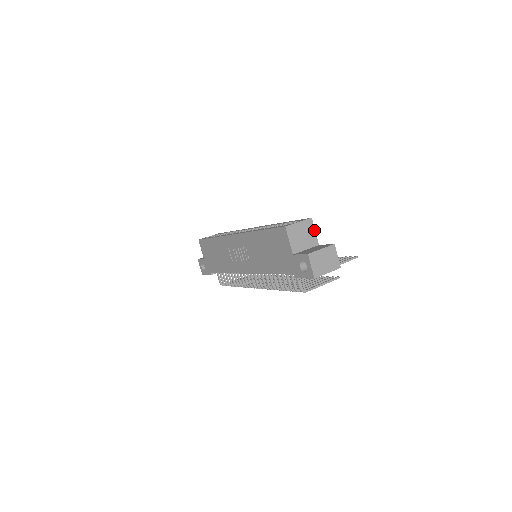
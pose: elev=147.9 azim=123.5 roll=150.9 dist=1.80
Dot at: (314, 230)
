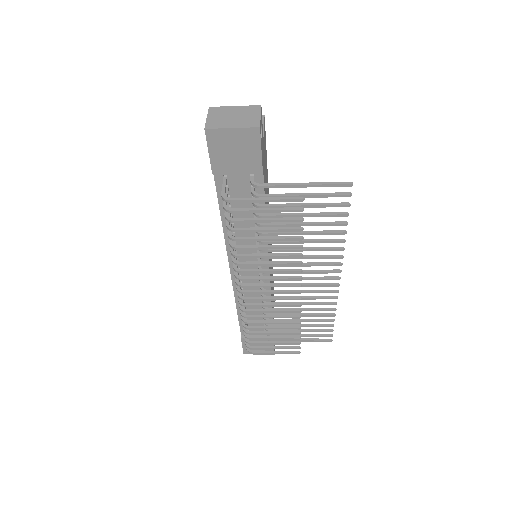
Dot at: occluded
